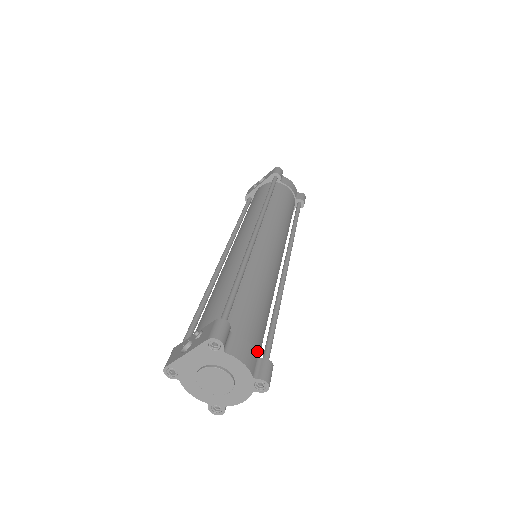
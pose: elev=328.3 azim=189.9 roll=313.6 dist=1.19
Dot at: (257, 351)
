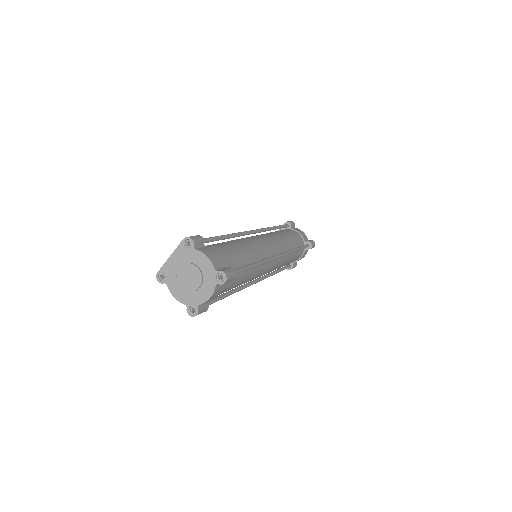
Dot at: (225, 266)
